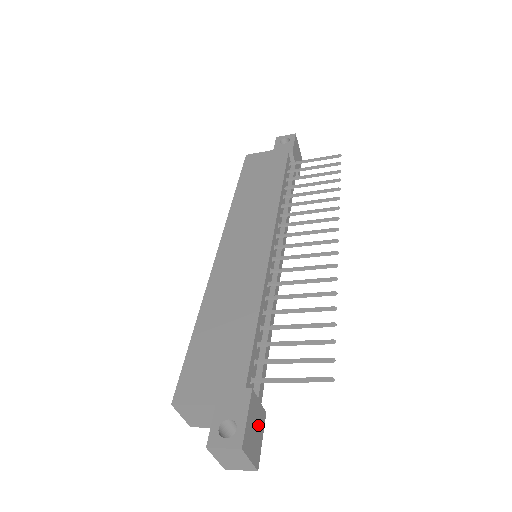
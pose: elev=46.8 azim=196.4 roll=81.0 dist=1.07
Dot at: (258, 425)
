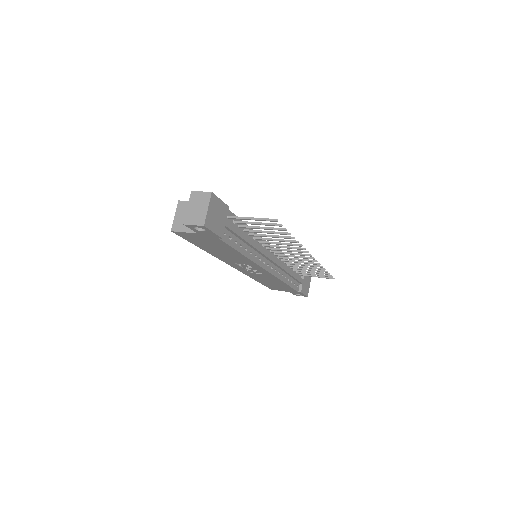
Dot at: (218, 222)
